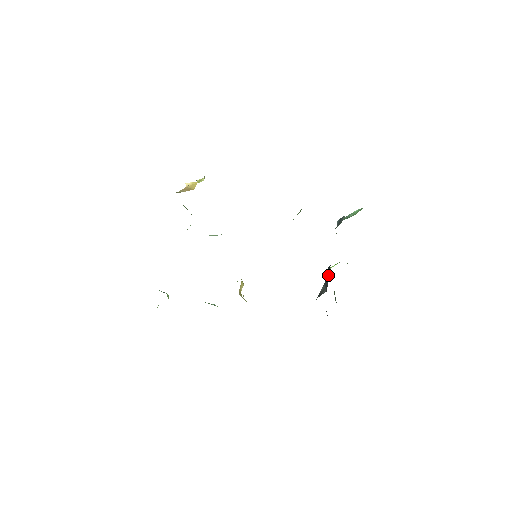
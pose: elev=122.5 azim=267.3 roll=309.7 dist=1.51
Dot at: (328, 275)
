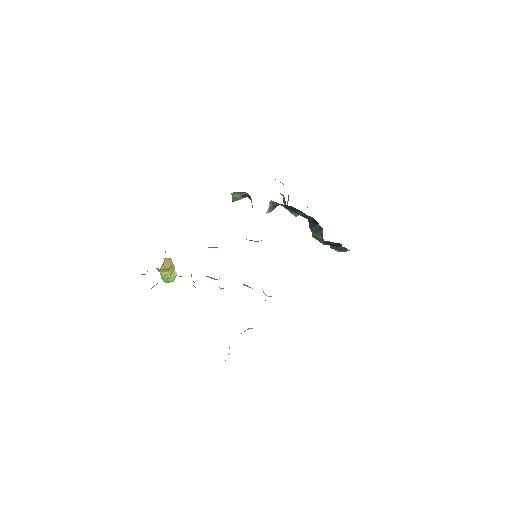
Dot at: (313, 224)
